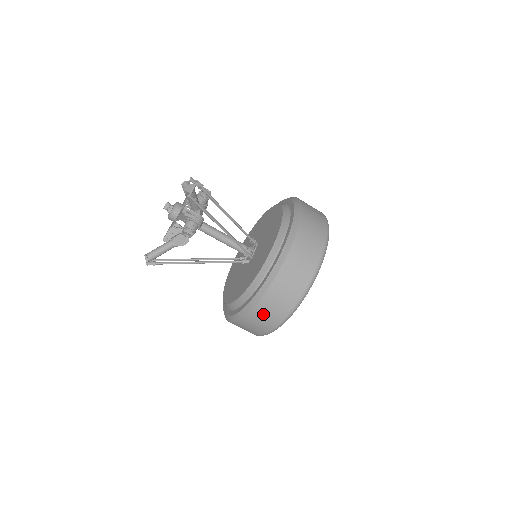
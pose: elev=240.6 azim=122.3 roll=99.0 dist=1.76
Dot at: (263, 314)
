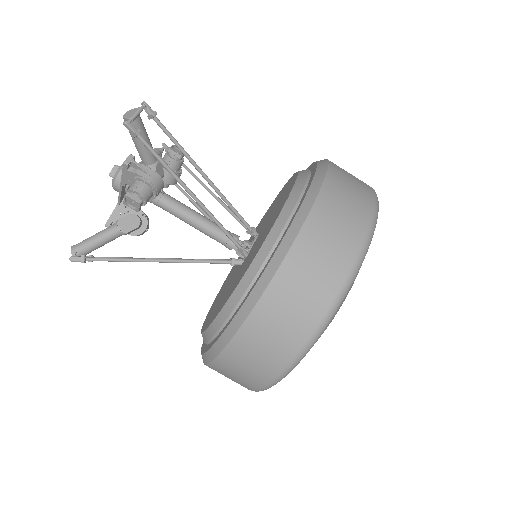
Dot at: (256, 344)
